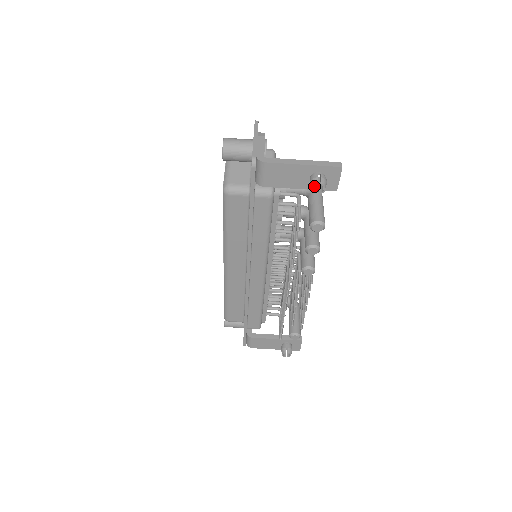
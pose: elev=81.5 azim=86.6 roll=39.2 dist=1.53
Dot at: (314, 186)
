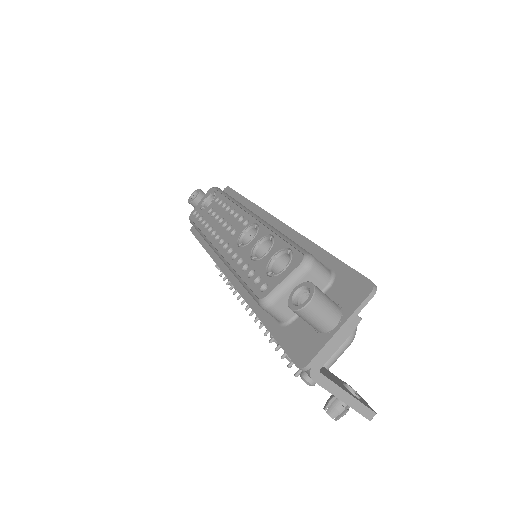
Dot at: (329, 414)
